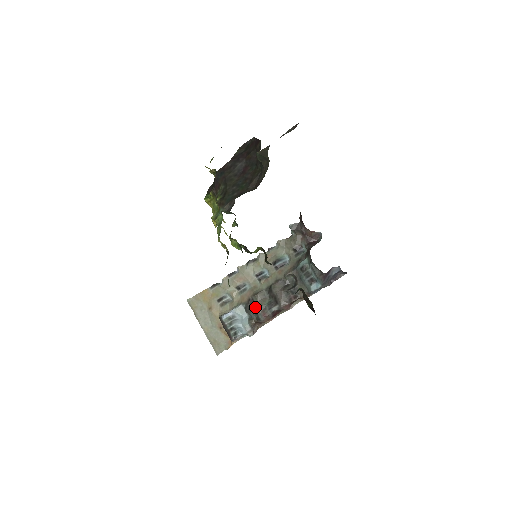
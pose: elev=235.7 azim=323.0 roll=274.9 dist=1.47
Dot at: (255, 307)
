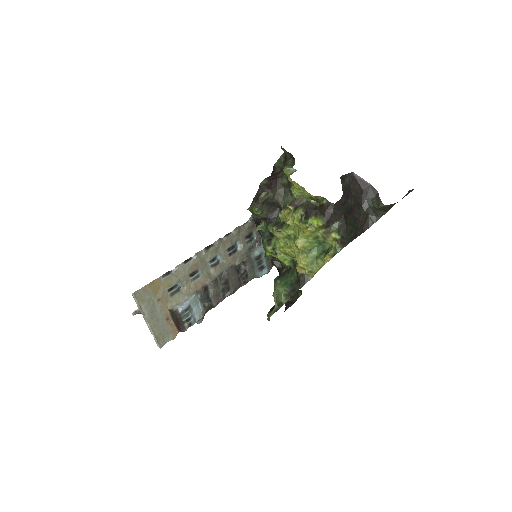
Dot at: (212, 295)
